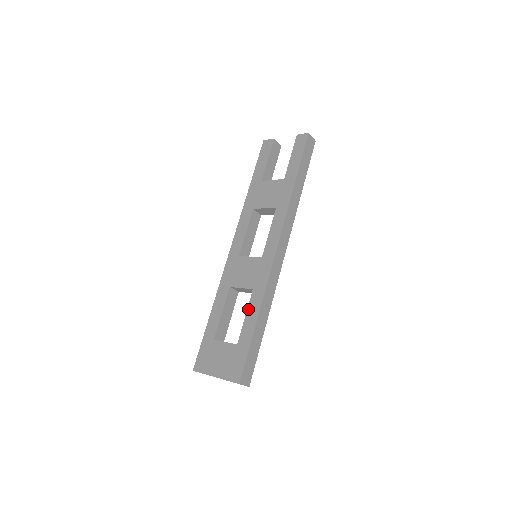
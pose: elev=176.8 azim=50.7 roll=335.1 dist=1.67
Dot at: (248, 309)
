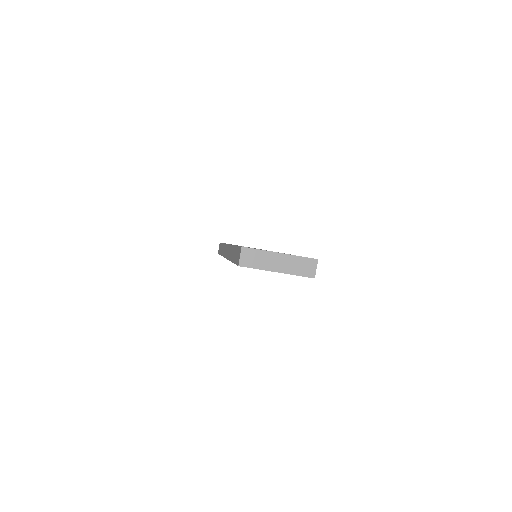
Dot at: occluded
